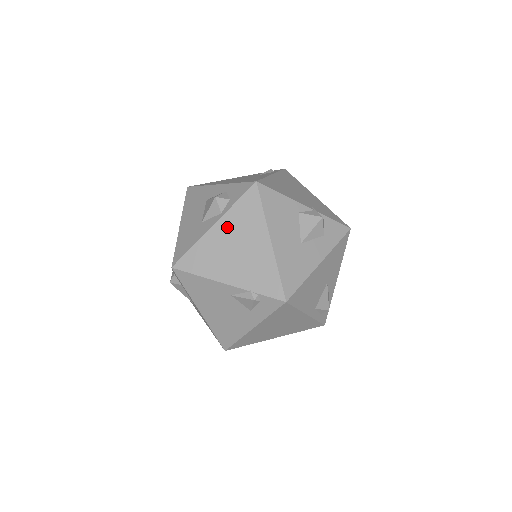
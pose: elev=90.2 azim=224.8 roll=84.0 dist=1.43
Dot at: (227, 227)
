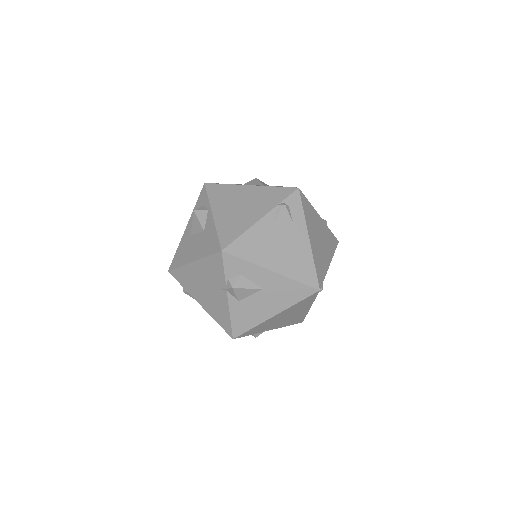
Dot at: (221, 206)
